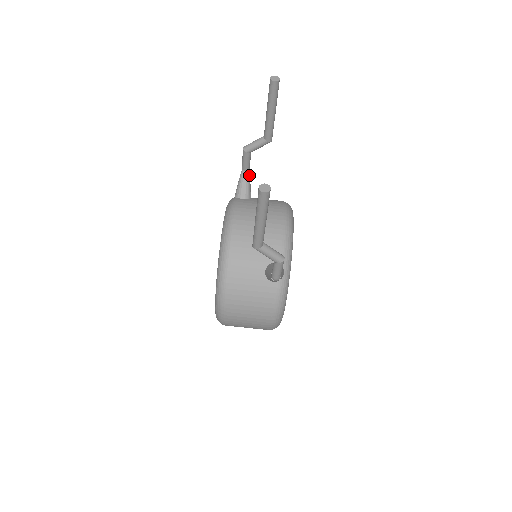
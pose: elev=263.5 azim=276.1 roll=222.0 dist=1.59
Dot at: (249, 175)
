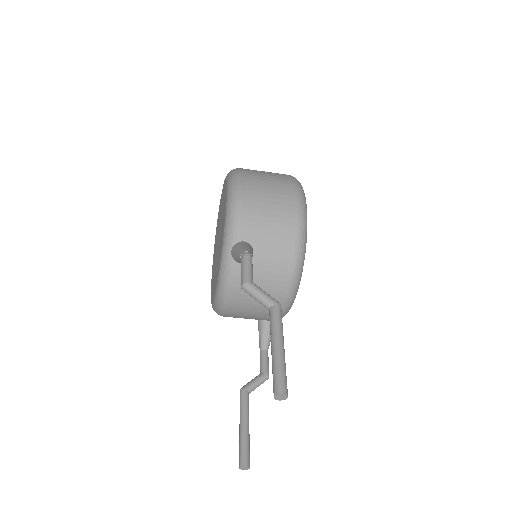
Dot at: occluded
